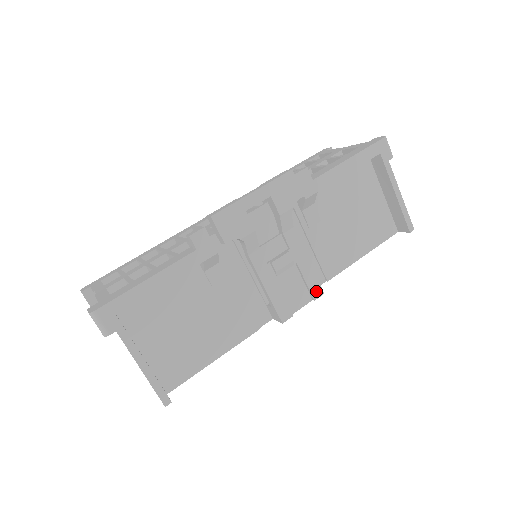
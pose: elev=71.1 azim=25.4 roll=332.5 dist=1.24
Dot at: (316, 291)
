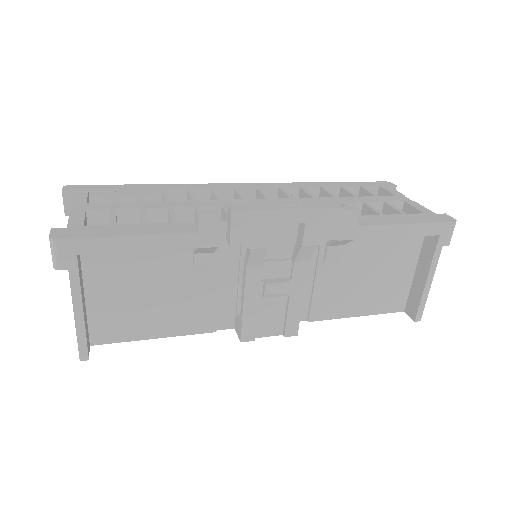
Dot at: (291, 329)
